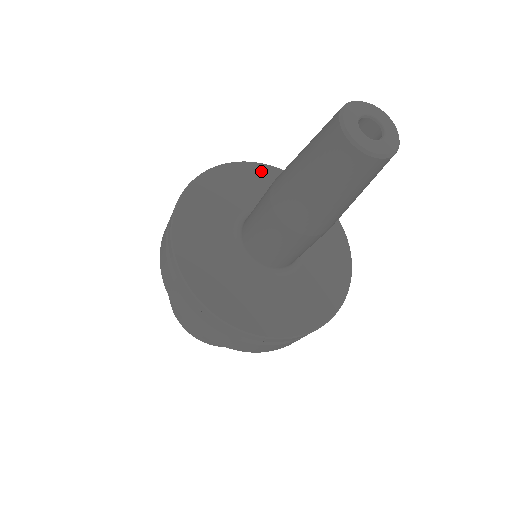
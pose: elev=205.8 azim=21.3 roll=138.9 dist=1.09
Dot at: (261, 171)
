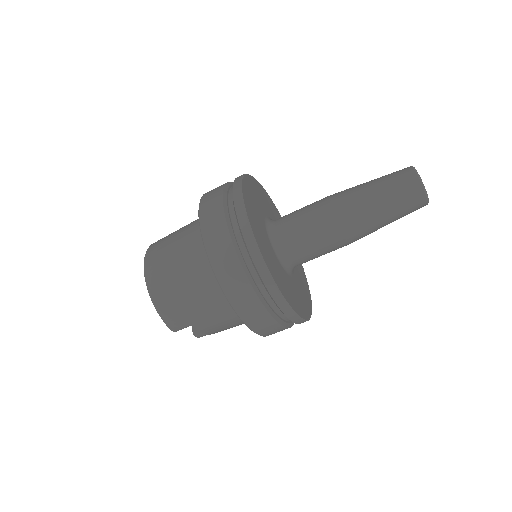
Dot at: occluded
